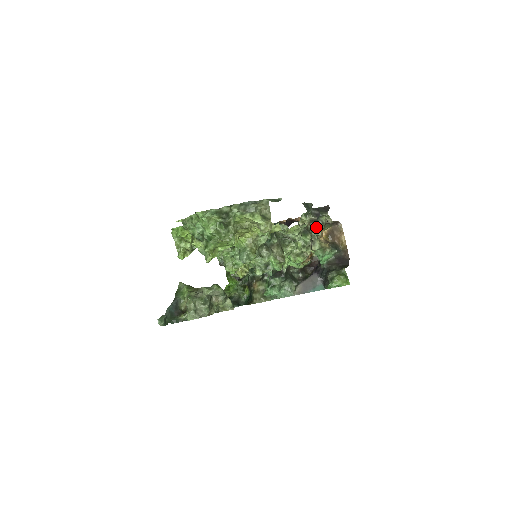
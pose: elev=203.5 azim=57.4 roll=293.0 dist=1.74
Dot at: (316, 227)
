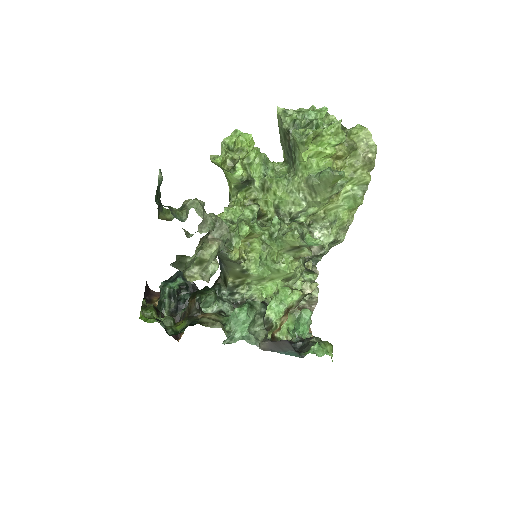
Dot at: occluded
